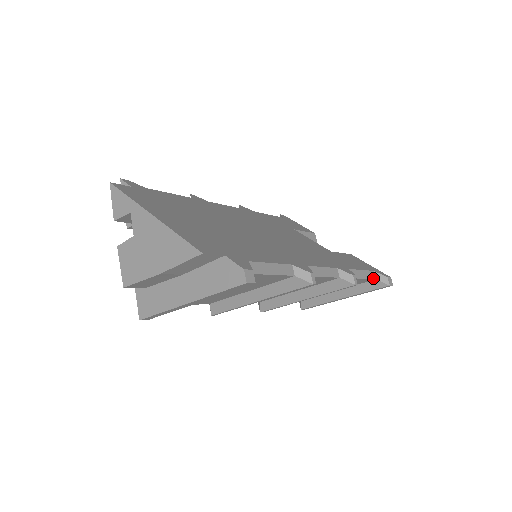
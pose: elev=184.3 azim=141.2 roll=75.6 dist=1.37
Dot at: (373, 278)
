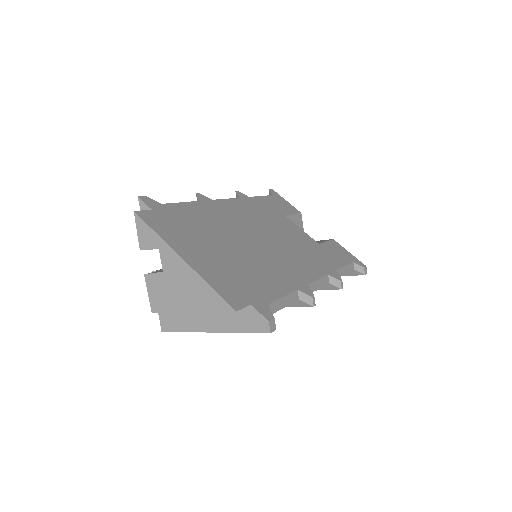
Dot at: (352, 269)
